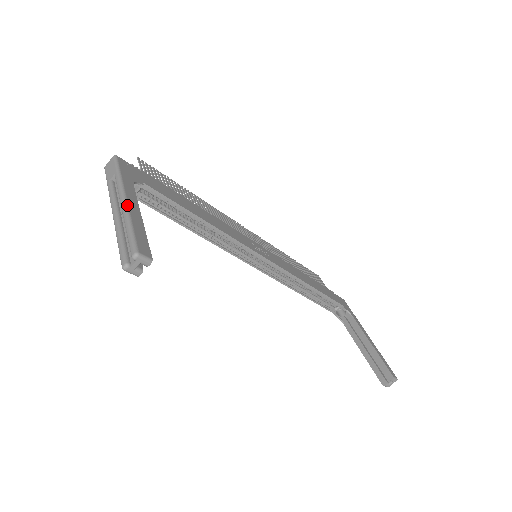
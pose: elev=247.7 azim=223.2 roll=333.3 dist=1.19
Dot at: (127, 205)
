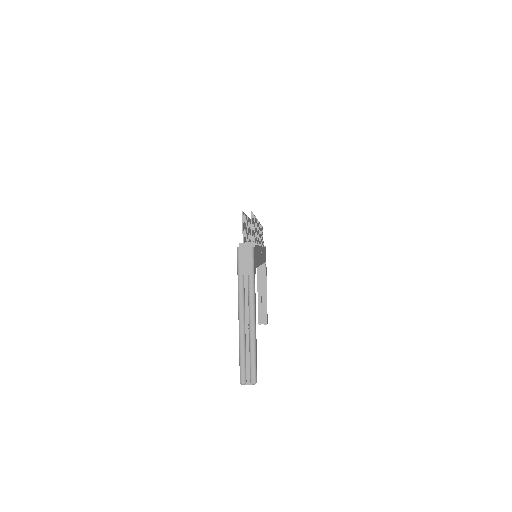
Dot at: (255, 326)
